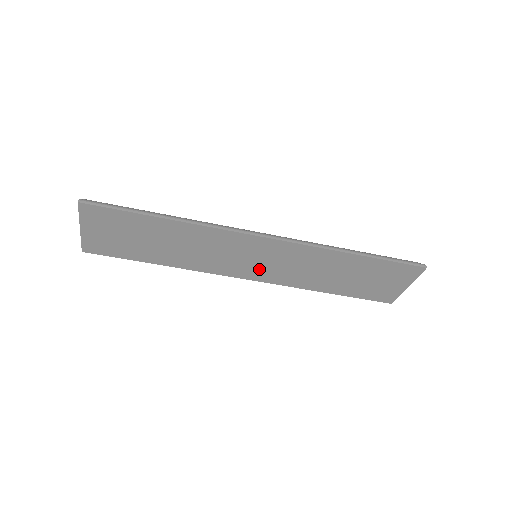
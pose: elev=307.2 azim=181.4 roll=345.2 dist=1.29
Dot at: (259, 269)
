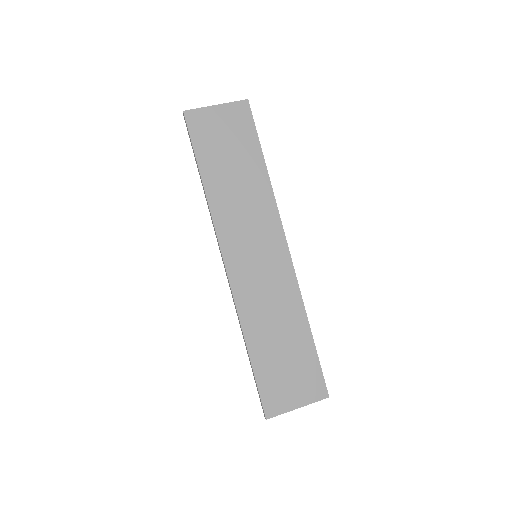
Dot at: (246, 266)
